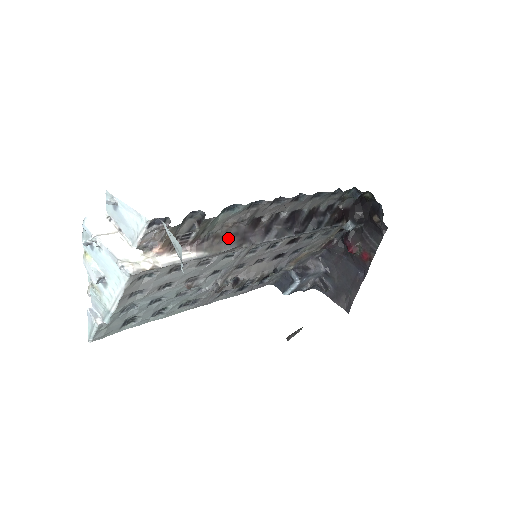
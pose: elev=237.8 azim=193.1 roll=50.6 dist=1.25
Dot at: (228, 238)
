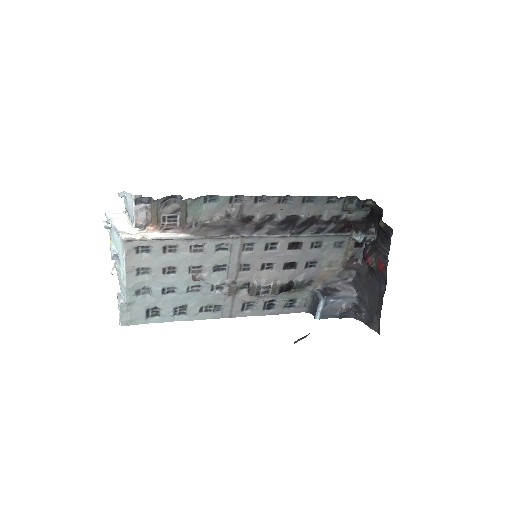
Dot at: (216, 228)
